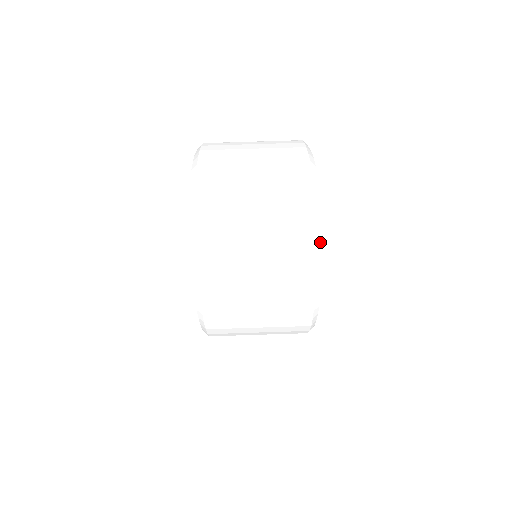
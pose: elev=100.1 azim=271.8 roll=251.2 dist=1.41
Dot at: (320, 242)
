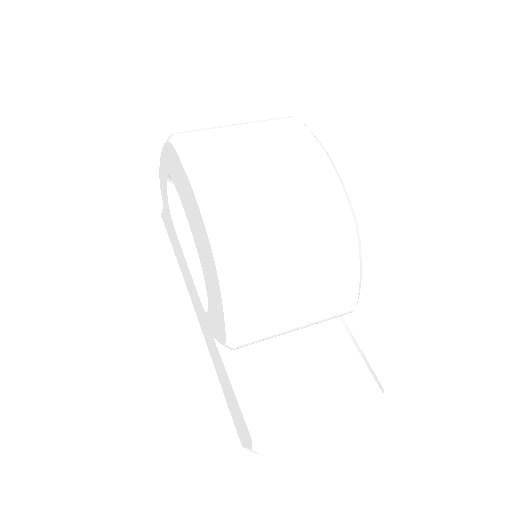
Dot at: (326, 152)
